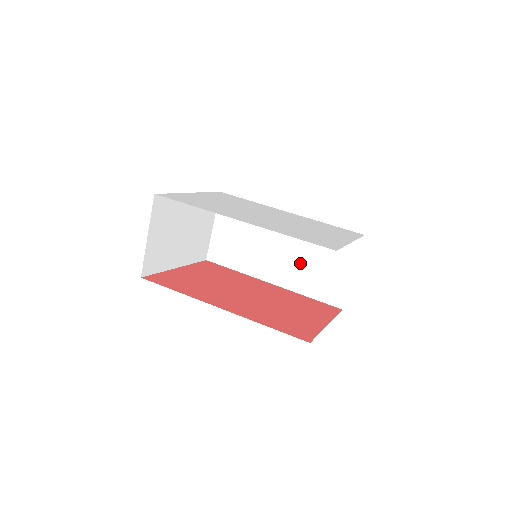
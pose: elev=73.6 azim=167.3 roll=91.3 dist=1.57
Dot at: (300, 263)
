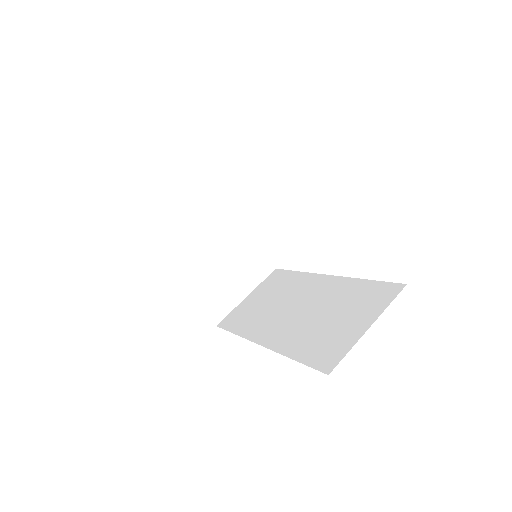
Dot at: (309, 321)
